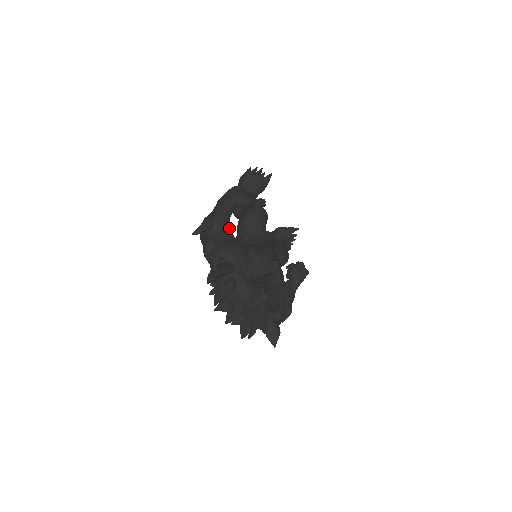
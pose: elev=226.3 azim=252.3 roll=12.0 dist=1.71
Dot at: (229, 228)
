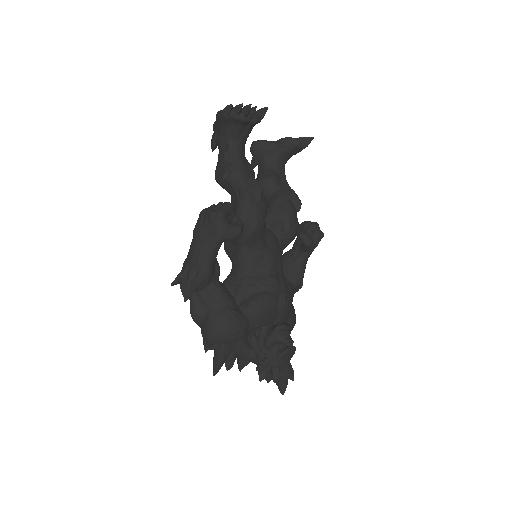
Dot at: (217, 272)
